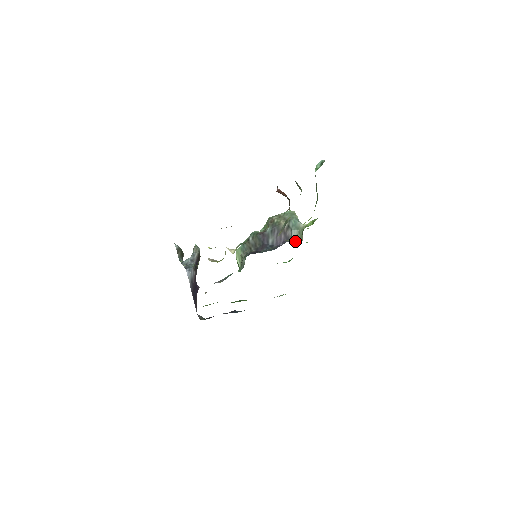
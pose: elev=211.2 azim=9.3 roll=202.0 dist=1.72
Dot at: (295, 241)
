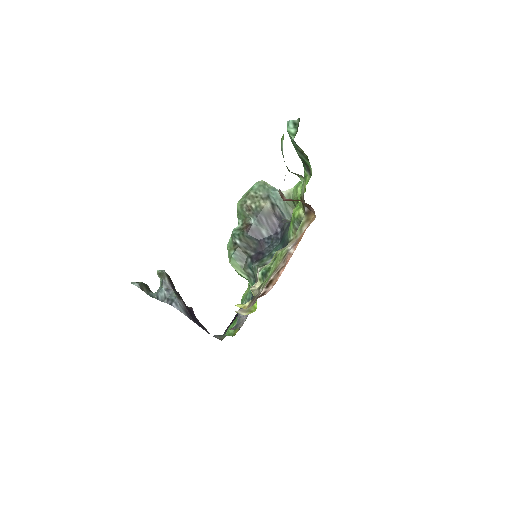
Dot at: (288, 215)
